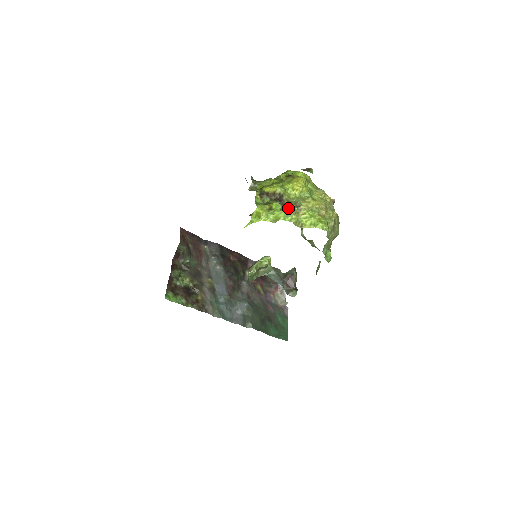
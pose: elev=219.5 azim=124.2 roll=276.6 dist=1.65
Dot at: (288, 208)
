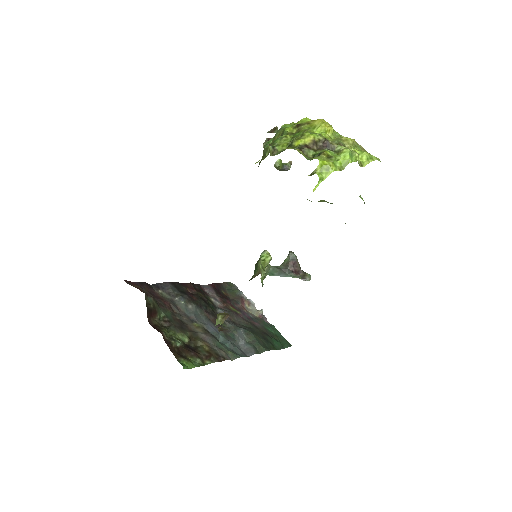
Dot at: (346, 148)
